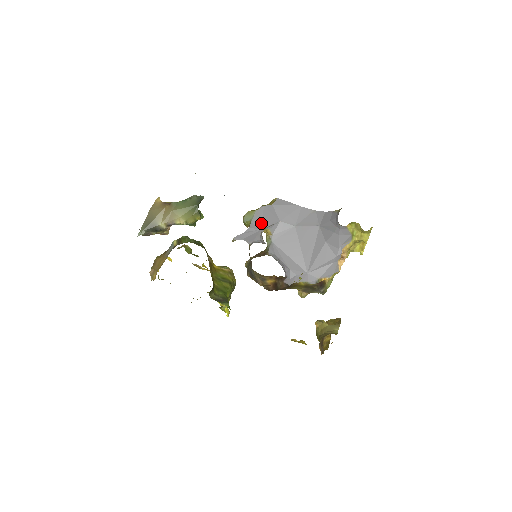
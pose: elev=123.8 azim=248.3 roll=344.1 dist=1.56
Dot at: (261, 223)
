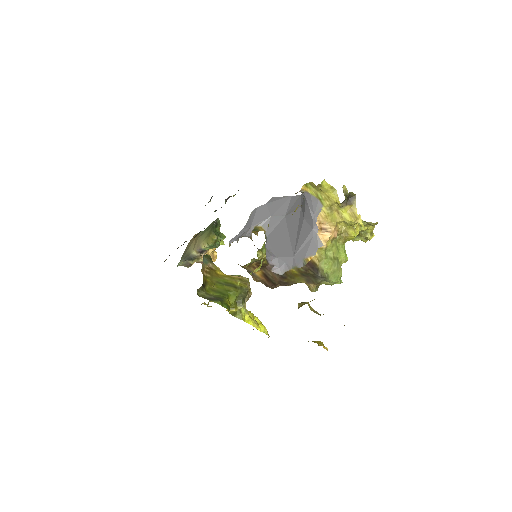
Dot at: (252, 222)
